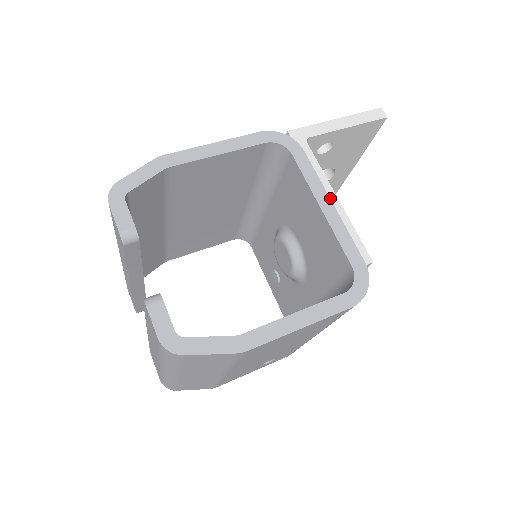
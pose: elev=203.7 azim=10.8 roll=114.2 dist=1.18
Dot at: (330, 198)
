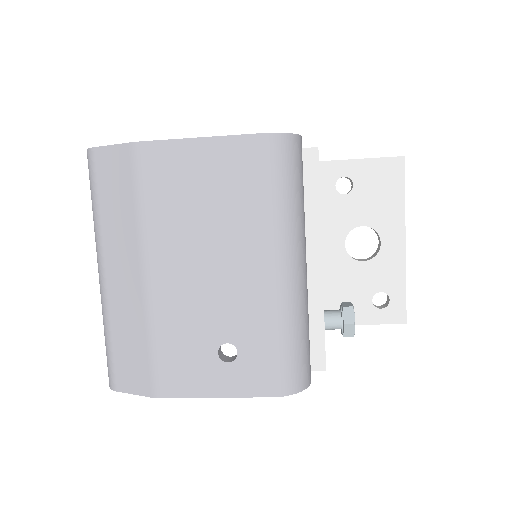
Dot at: occluded
